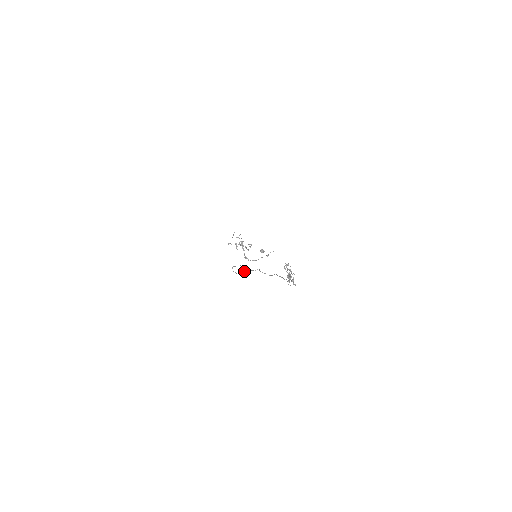
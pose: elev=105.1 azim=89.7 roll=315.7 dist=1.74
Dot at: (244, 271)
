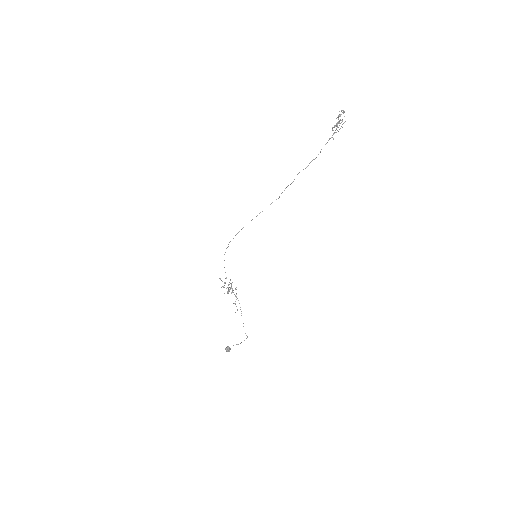
Dot at: occluded
